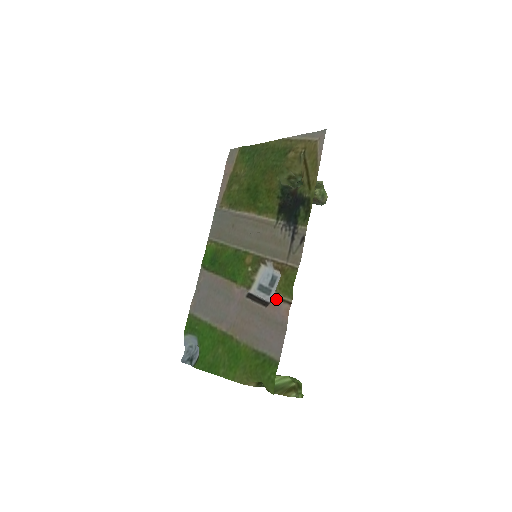
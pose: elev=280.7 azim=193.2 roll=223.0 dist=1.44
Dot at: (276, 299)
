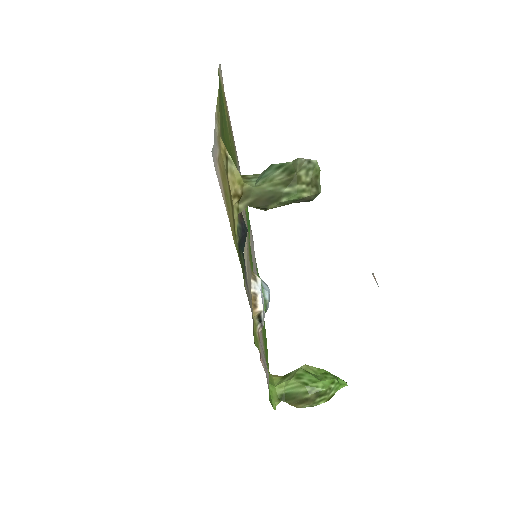
Dot at: (258, 334)
